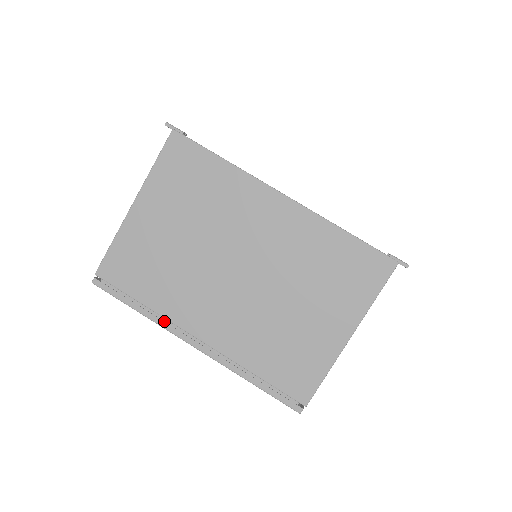
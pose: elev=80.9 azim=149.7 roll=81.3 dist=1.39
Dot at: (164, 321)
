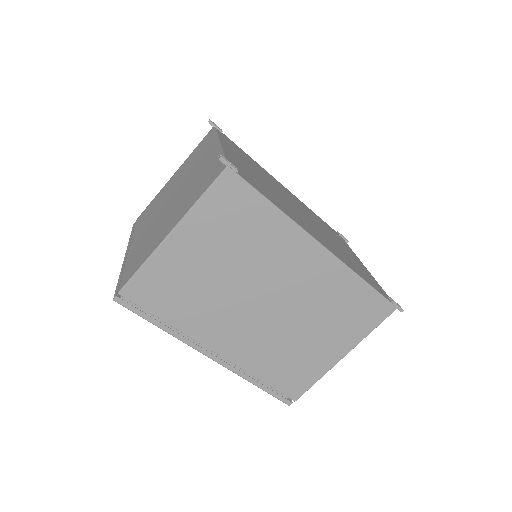
Dot at: (183, 335)
